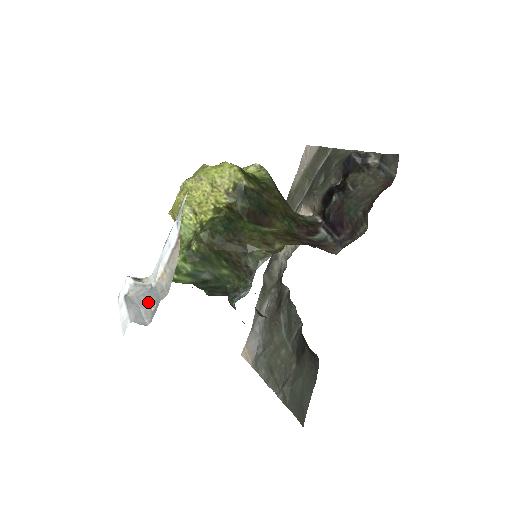
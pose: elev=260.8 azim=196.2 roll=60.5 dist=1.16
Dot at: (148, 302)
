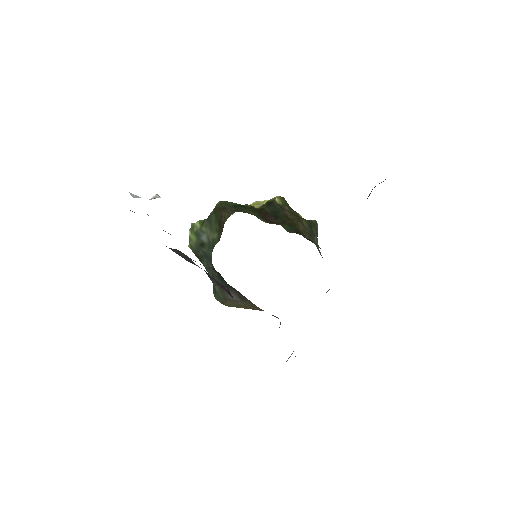
Dot at: occluded
